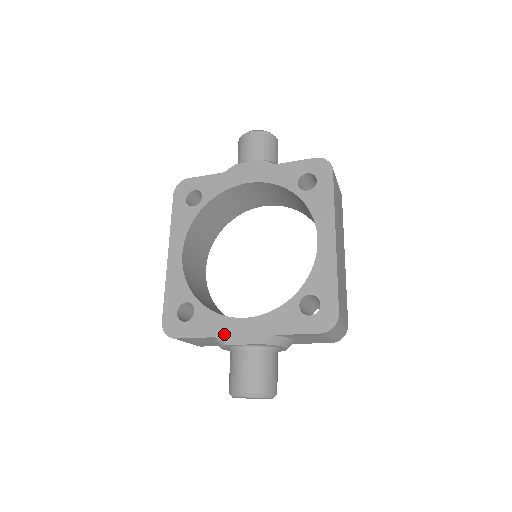
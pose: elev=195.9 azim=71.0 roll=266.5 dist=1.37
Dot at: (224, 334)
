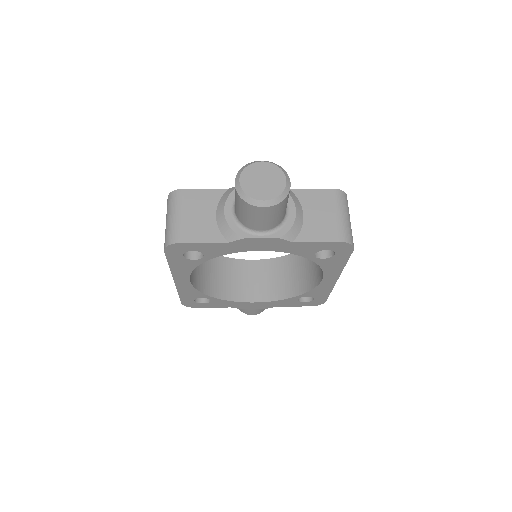
Dot at: (238, 307)
